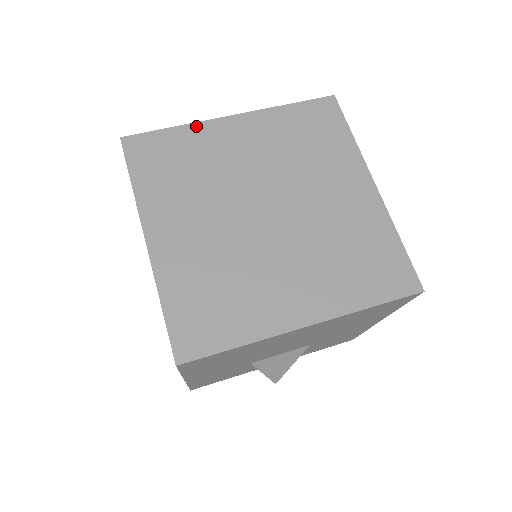
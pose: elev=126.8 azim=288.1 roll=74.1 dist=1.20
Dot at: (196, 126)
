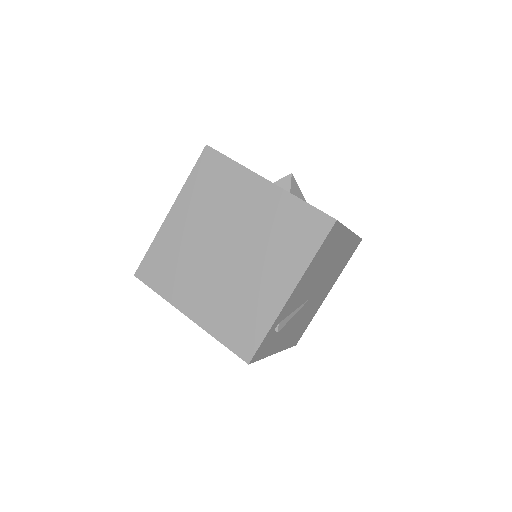
Dot at: (244, 170)
